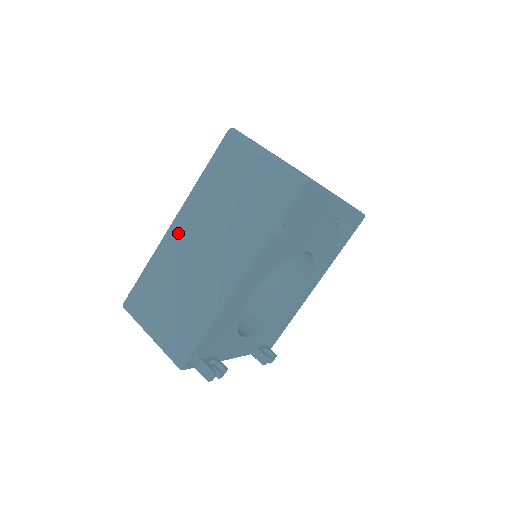
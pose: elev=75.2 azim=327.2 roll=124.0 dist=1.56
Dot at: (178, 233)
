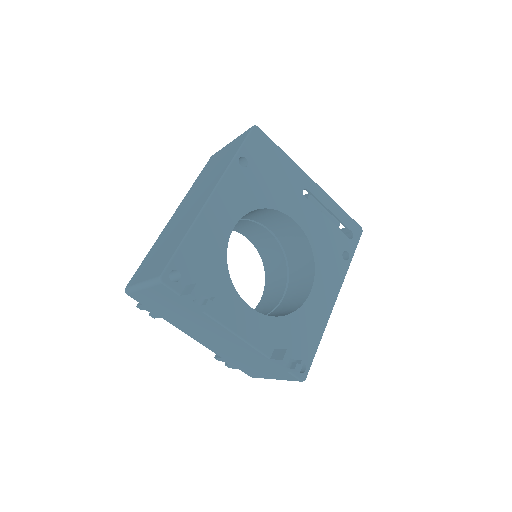
Dot at: (174, 217)
